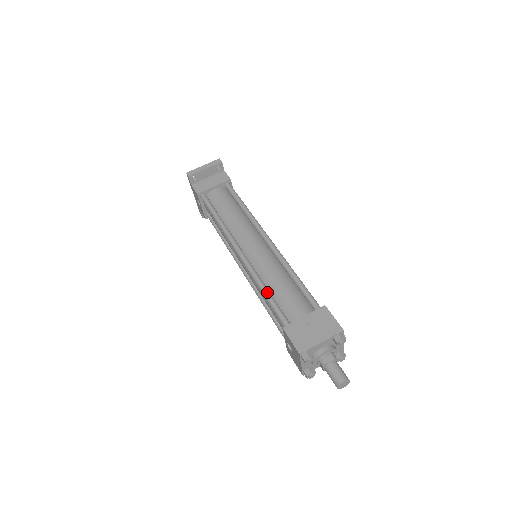
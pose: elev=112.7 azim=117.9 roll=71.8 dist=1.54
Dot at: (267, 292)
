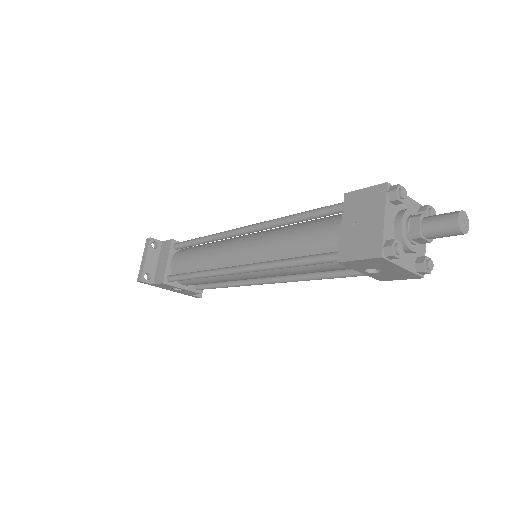
Dot at: (290, 260)
